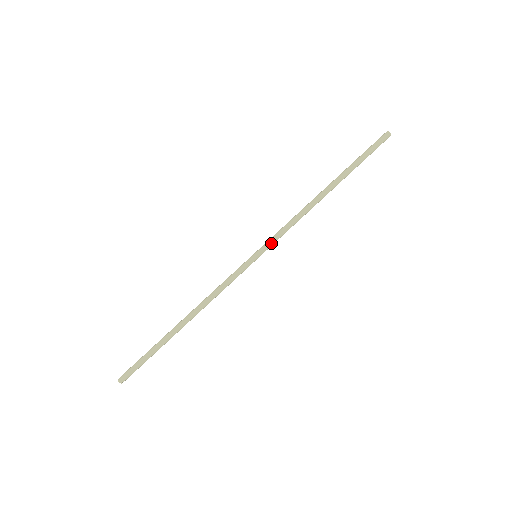
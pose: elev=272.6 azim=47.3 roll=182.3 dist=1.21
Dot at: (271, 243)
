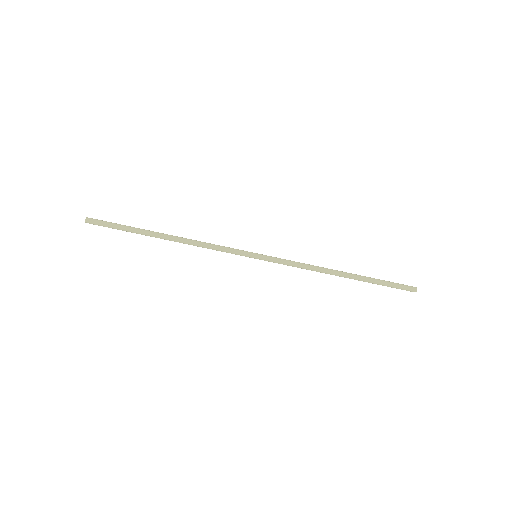
Dot at: (274, 260)
